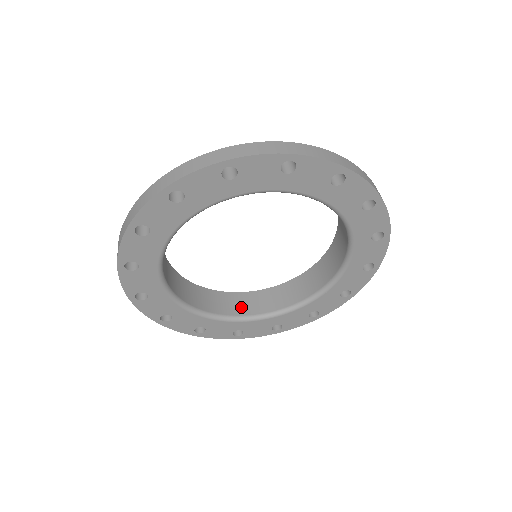
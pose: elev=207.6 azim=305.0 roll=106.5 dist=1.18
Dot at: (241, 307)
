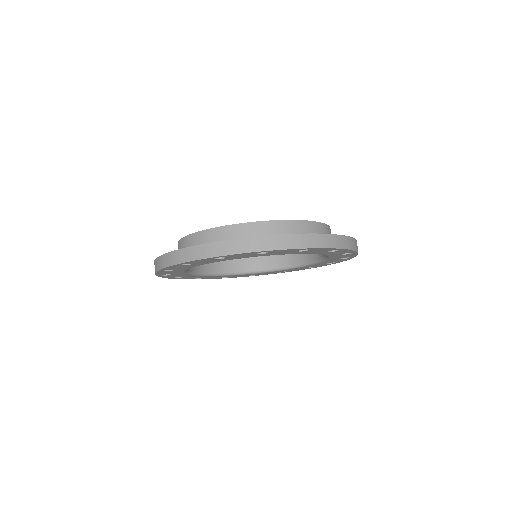
Dot at: (231, 264)
